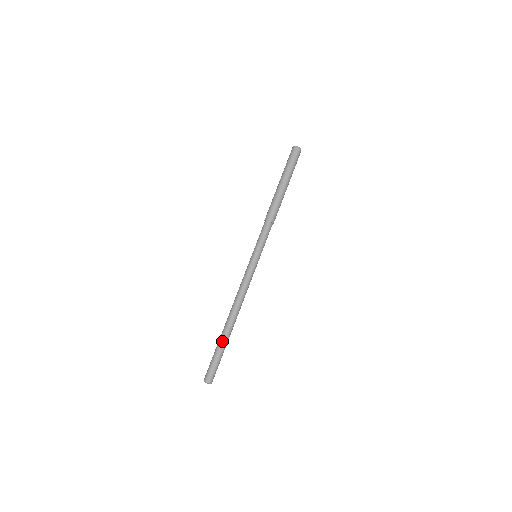
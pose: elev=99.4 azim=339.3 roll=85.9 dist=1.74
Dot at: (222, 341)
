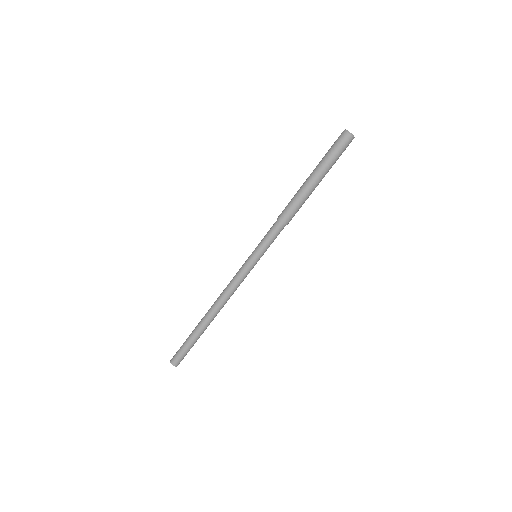
Dot at: (195, 331)
